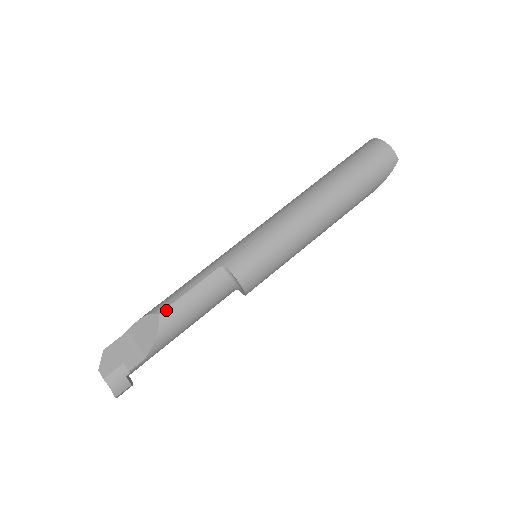
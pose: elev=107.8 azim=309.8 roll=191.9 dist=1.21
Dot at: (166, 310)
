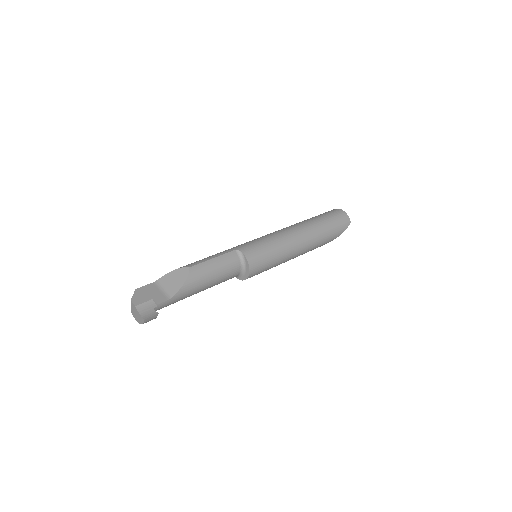
Dot at: (195, 266)
